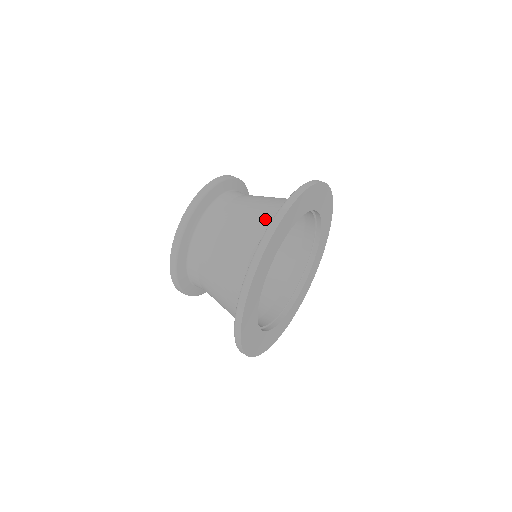
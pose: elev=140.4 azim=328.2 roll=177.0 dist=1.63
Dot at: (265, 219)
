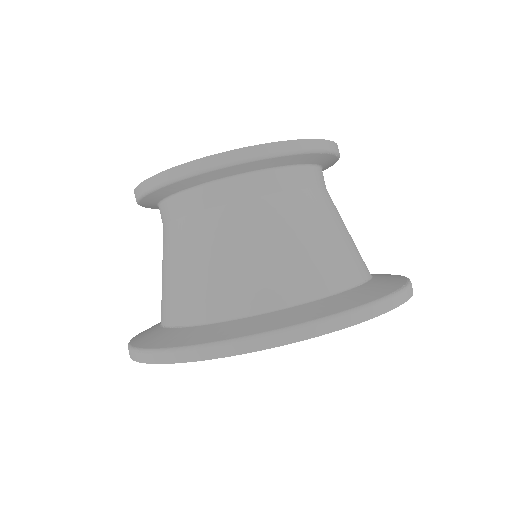
Dot at: (234, 297)
